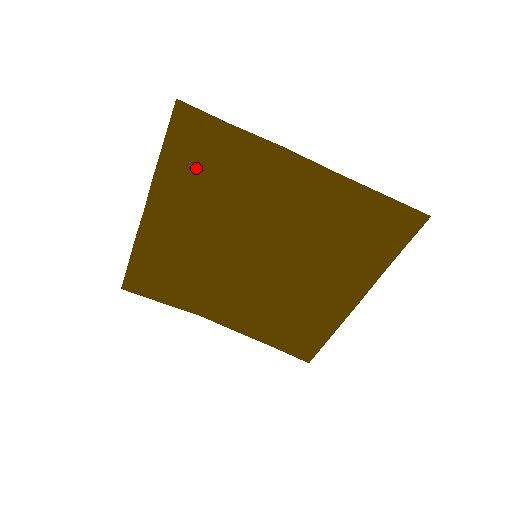
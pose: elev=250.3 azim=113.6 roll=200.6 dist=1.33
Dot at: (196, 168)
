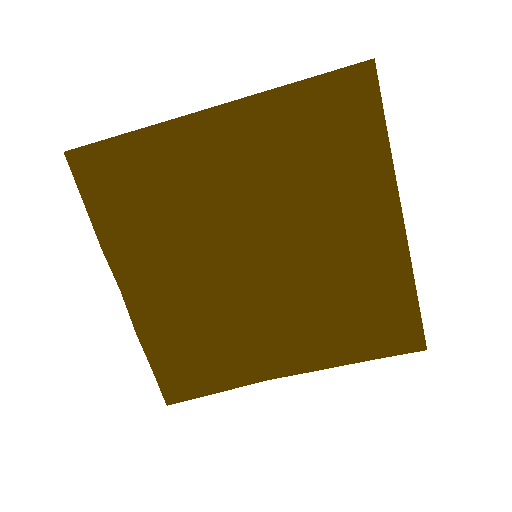
Dot at: (129, 206)
